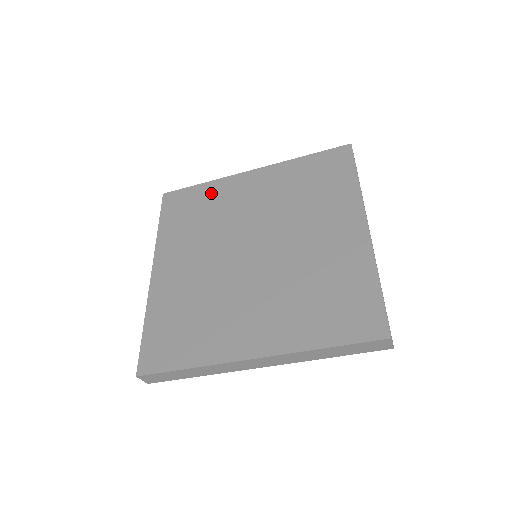
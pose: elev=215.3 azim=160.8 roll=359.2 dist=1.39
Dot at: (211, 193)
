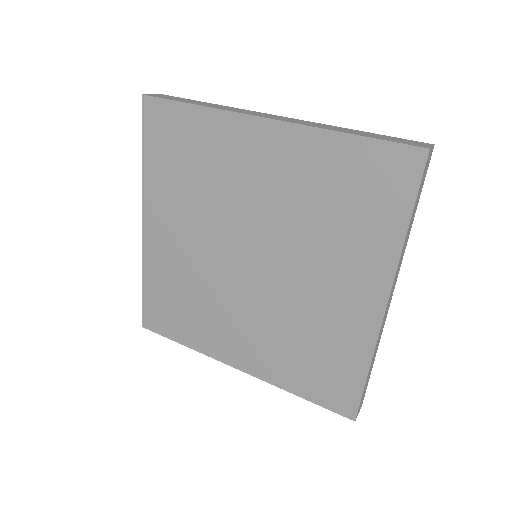
Dot at: (207, 134)
